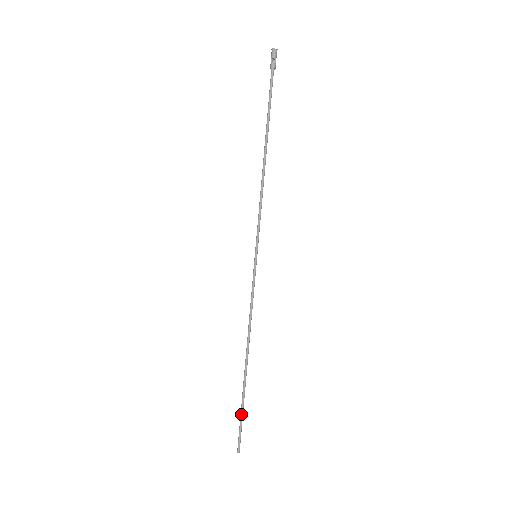
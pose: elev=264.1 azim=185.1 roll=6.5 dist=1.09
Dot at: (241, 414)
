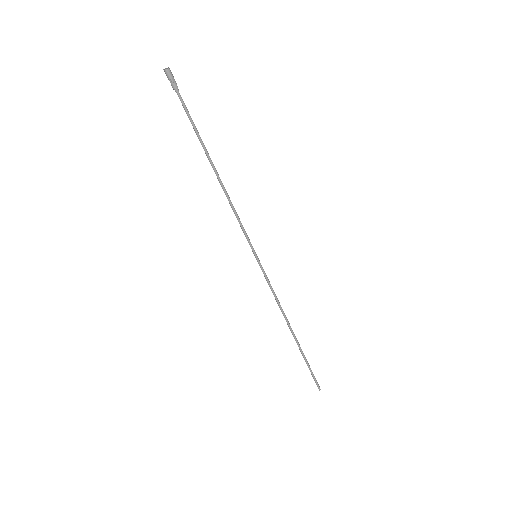
Dot at: (308, 367)
